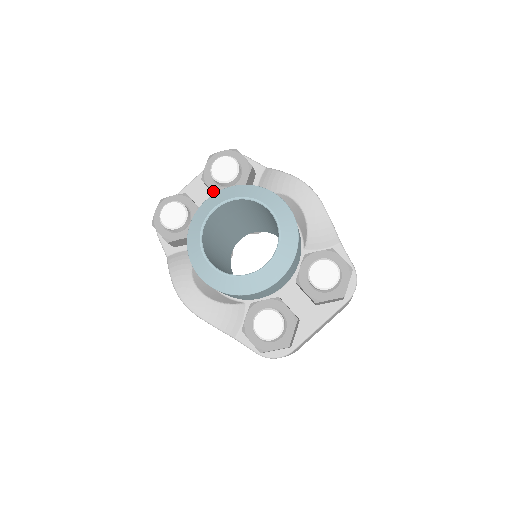
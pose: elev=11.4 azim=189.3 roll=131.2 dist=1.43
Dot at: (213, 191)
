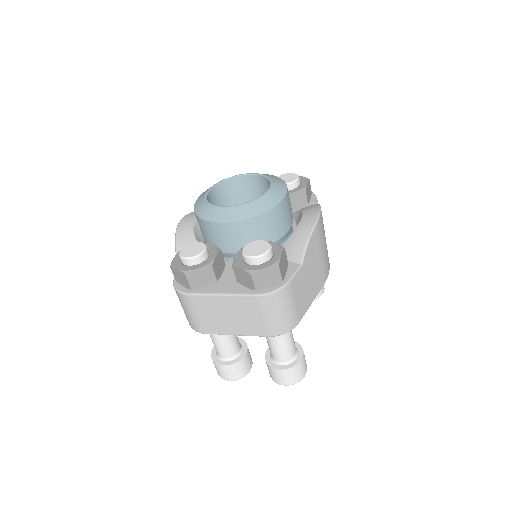
Dot at: occluded
